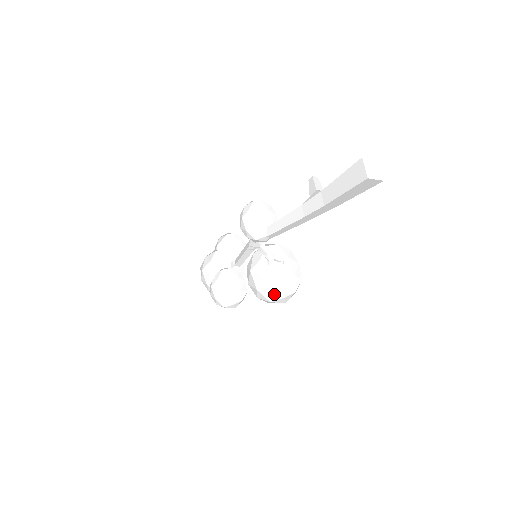
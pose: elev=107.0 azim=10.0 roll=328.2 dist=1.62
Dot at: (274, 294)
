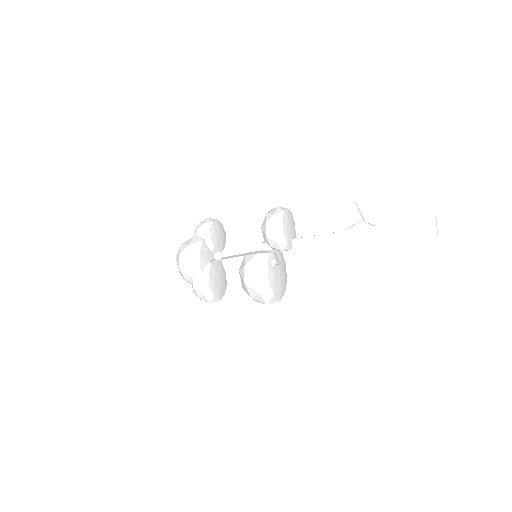
Dot at: (274, 298)
